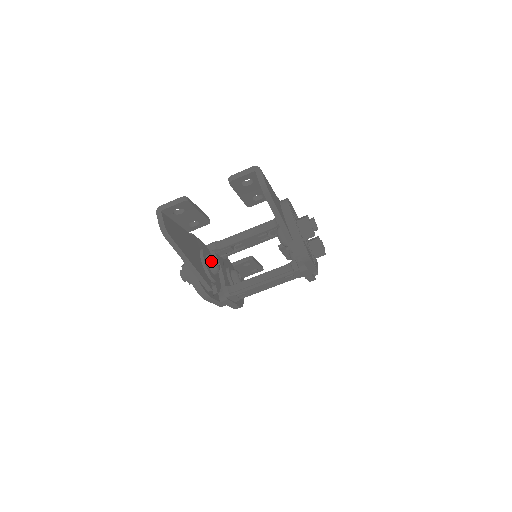
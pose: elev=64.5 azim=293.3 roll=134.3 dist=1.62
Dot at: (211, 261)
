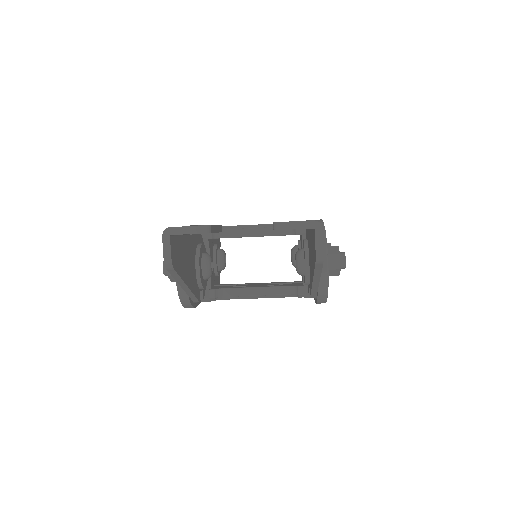
Dot at: (207, 267)
